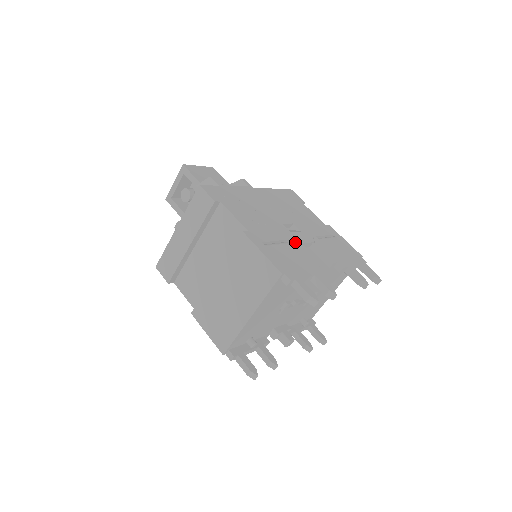
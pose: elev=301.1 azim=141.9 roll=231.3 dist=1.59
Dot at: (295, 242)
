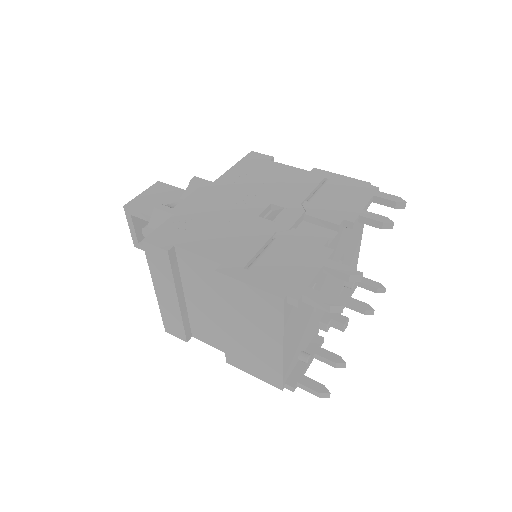
Dot at: (282, 232)
